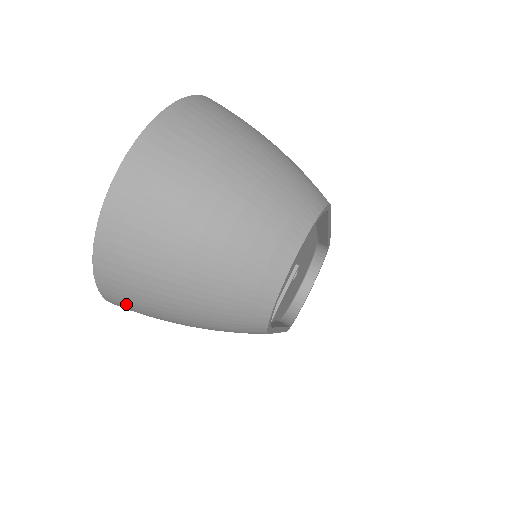
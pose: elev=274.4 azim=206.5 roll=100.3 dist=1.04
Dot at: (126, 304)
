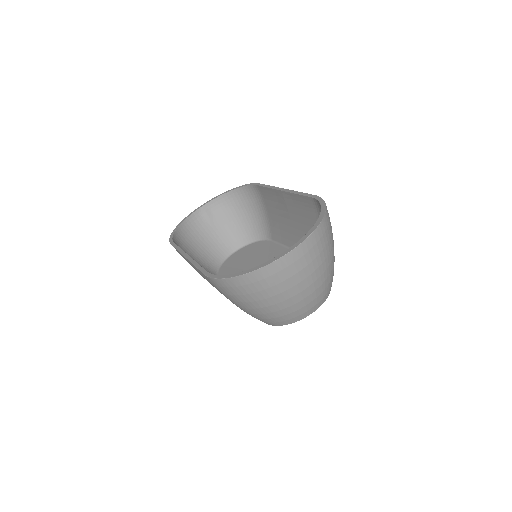
Dot at: (225, 289)
